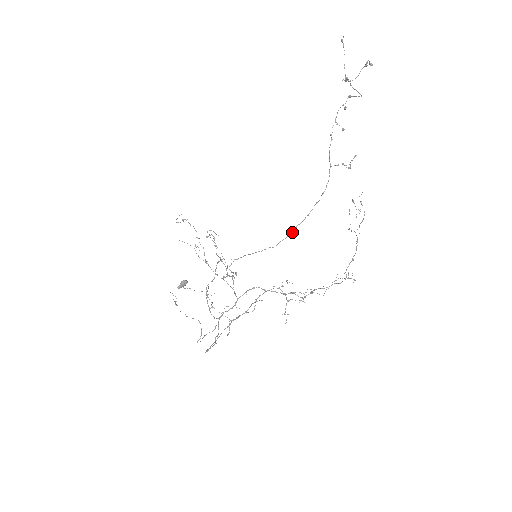
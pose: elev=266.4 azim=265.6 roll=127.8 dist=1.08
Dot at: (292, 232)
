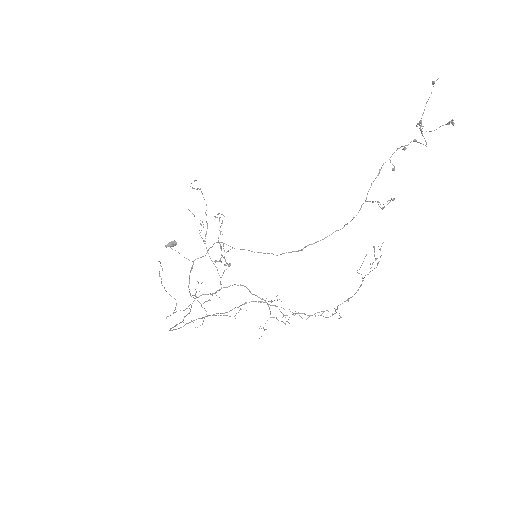
Dot at: (301, 249)
